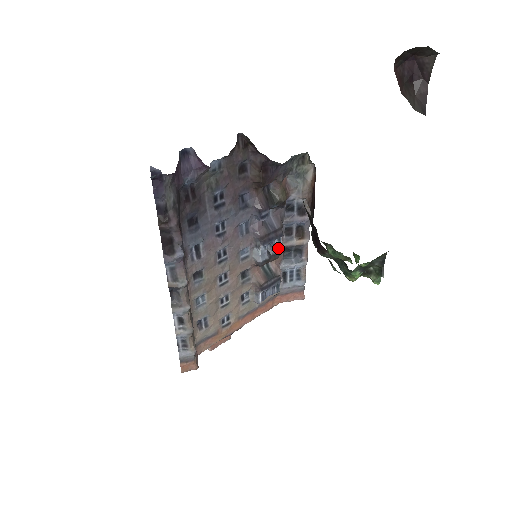
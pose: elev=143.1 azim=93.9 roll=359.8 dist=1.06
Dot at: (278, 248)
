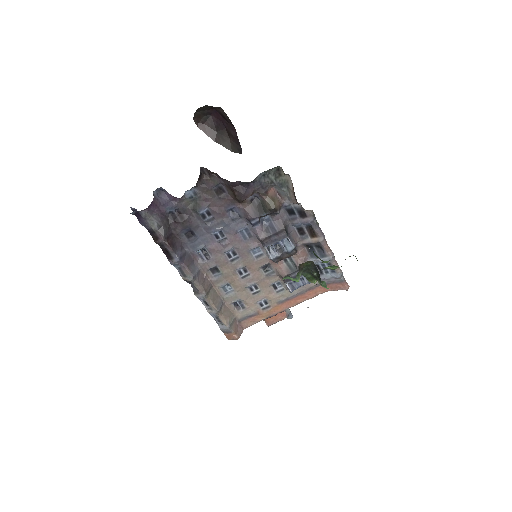
Dot at: (289, 247)
